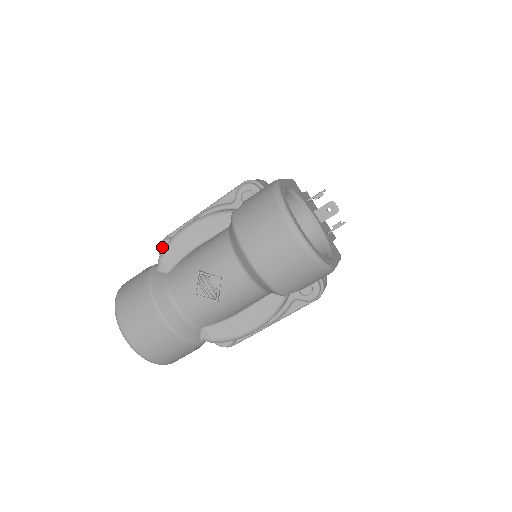
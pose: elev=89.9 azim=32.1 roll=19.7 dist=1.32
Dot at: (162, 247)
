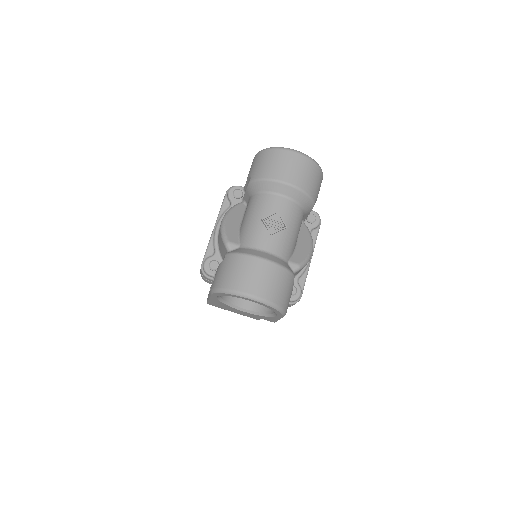
Dot at: (207, 267)
